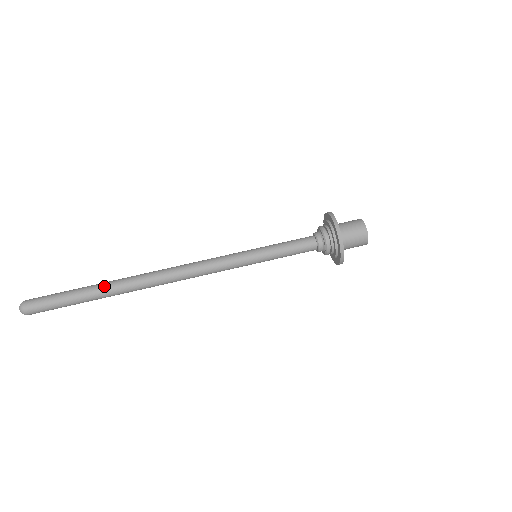
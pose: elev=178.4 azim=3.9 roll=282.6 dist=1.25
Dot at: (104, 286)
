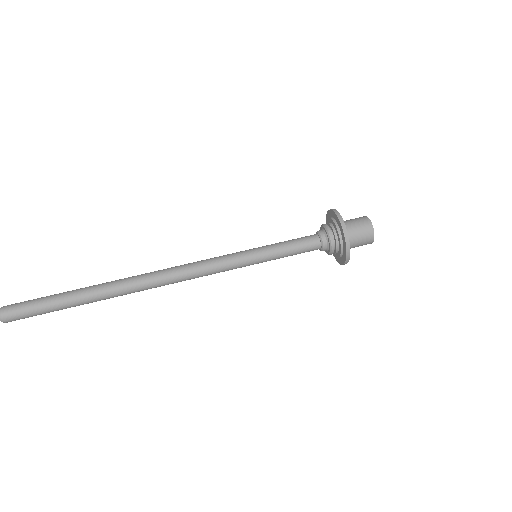
Dot at: (92, 294)
